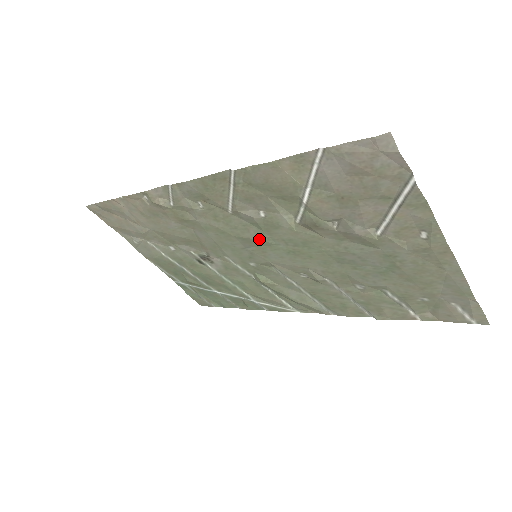
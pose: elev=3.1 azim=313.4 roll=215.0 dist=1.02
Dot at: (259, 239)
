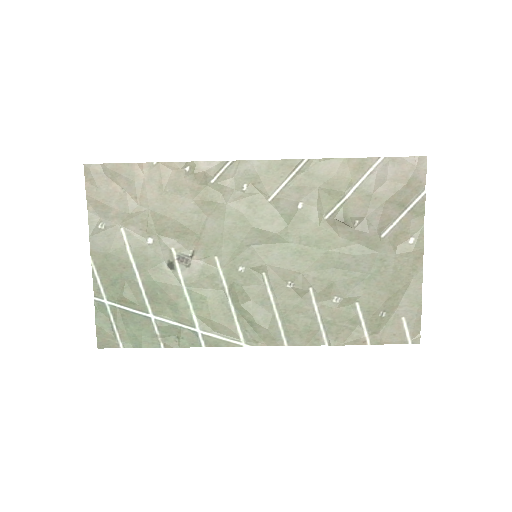
Dot at: (277, 233)
